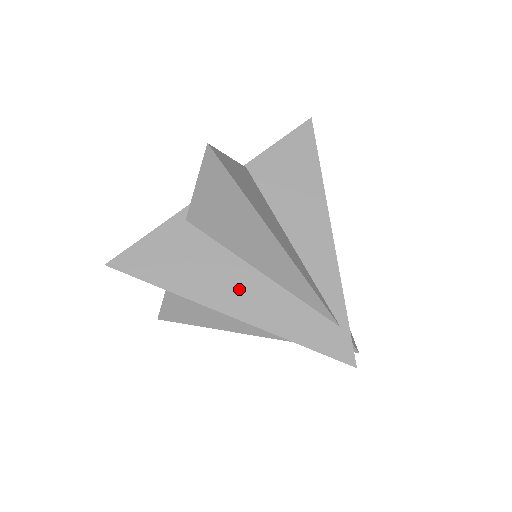
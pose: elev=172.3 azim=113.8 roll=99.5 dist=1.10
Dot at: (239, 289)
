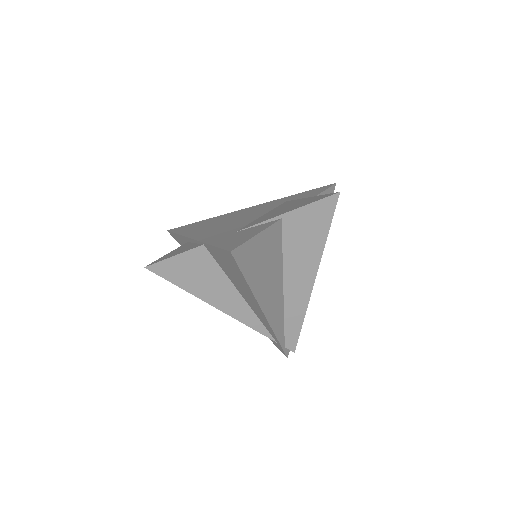
Dot at: occluded
